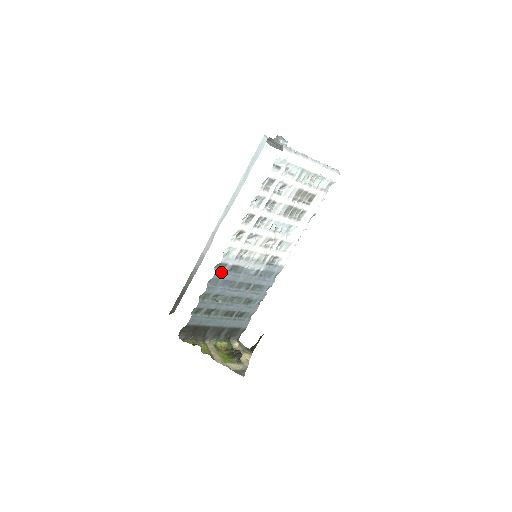
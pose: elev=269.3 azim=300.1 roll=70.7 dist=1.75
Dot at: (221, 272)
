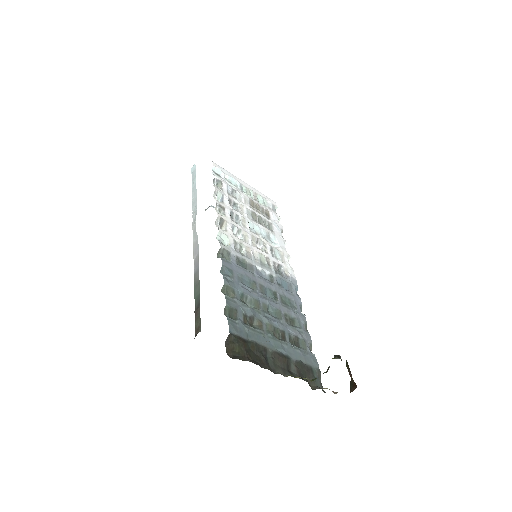
Dot at: (228, 262)
